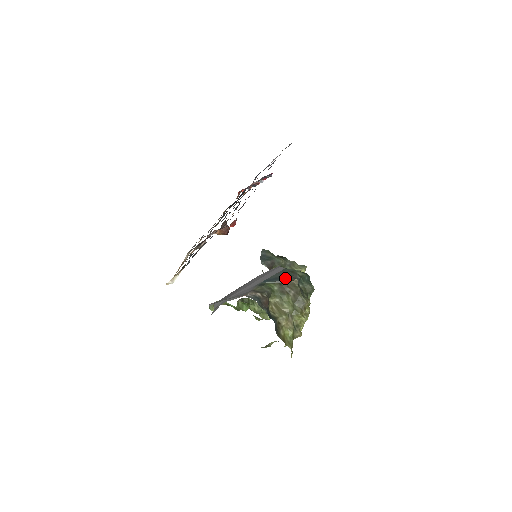
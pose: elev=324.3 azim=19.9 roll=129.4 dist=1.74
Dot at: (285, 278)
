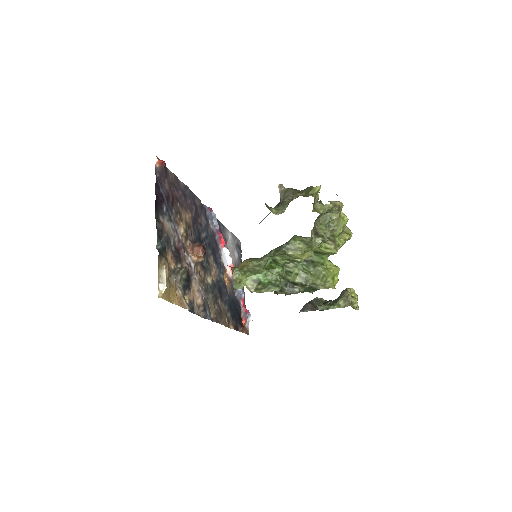
Dot at: occluded
